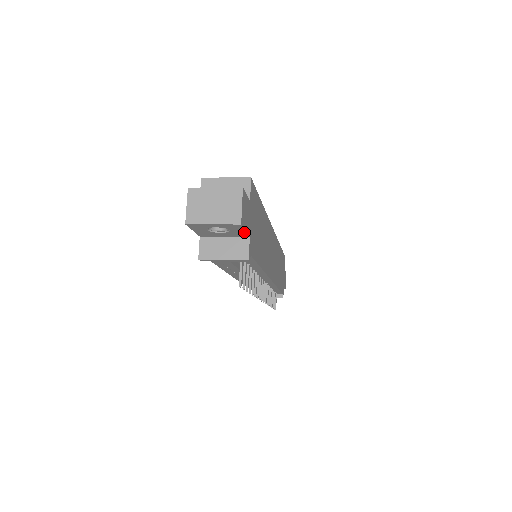
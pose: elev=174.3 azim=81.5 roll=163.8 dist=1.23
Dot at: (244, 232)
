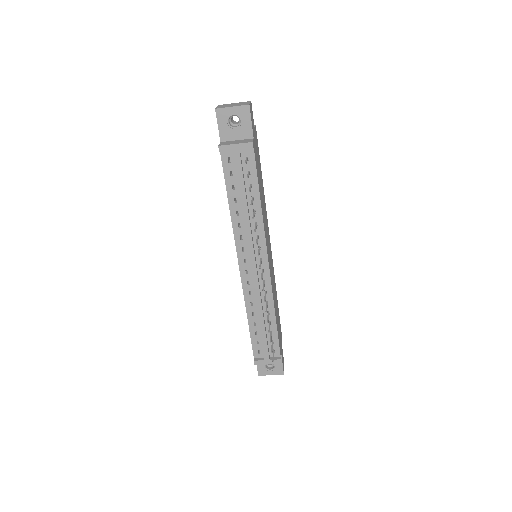
Dot at: (250, 126)
